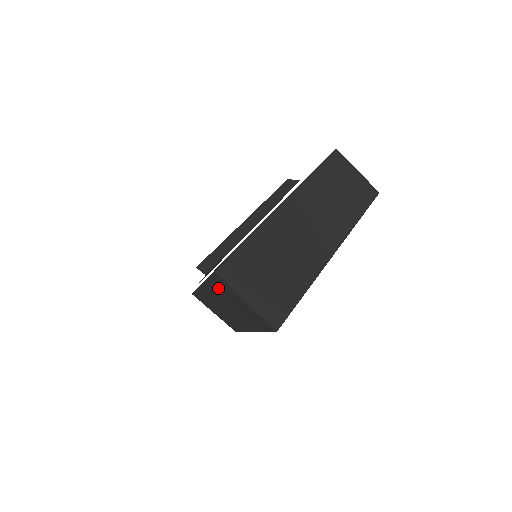
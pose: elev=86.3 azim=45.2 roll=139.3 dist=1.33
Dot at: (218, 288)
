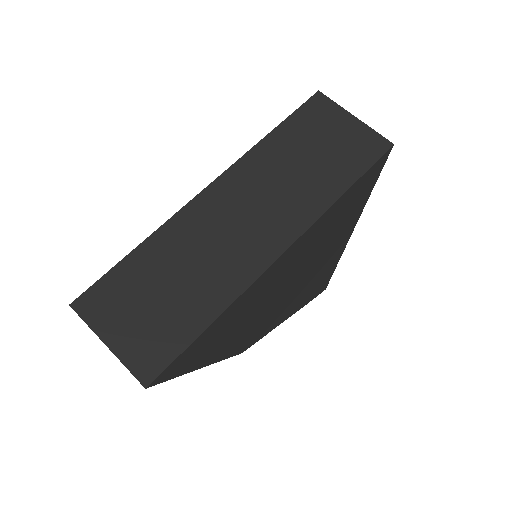
Dot at: occluded
